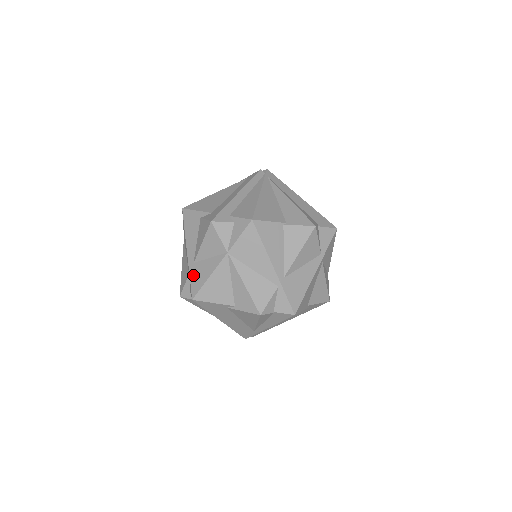
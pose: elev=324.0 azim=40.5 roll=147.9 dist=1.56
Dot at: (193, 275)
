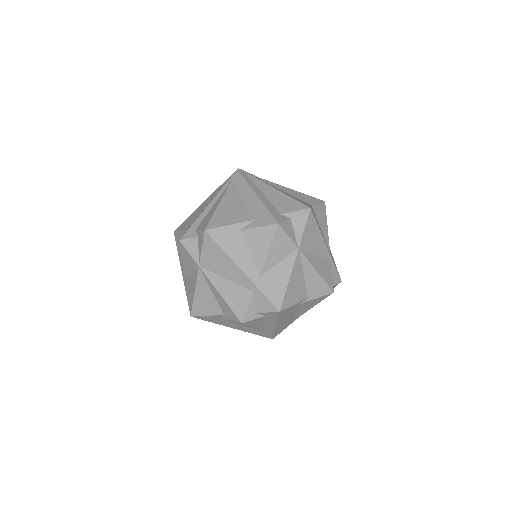
Dot at: (266, 288)
